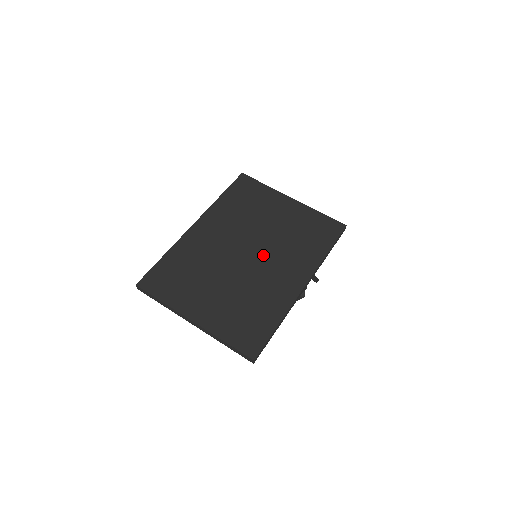
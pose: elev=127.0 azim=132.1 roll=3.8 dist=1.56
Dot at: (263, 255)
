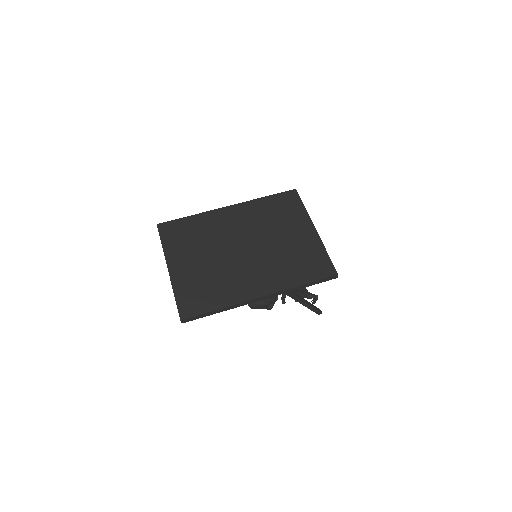
Dot at: (253, 256)
